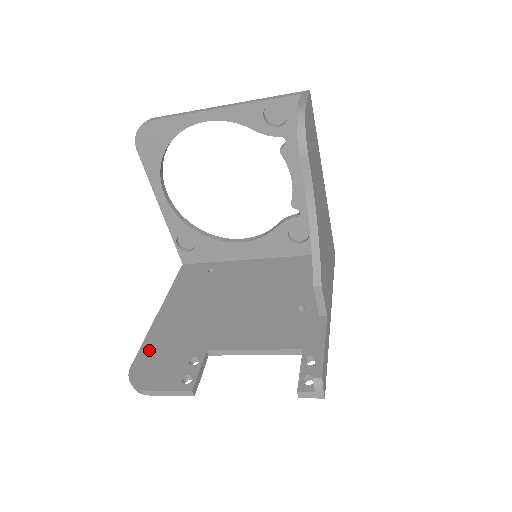
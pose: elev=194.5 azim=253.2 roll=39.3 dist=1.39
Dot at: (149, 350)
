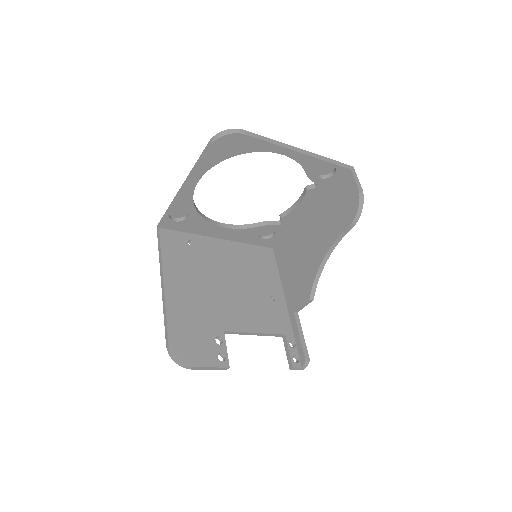
Dot at: (177, 327)
